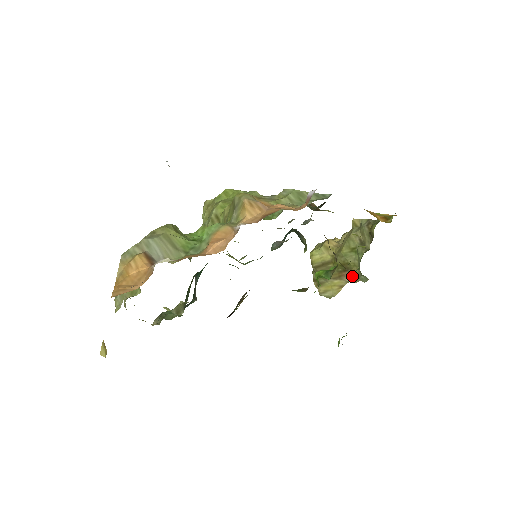
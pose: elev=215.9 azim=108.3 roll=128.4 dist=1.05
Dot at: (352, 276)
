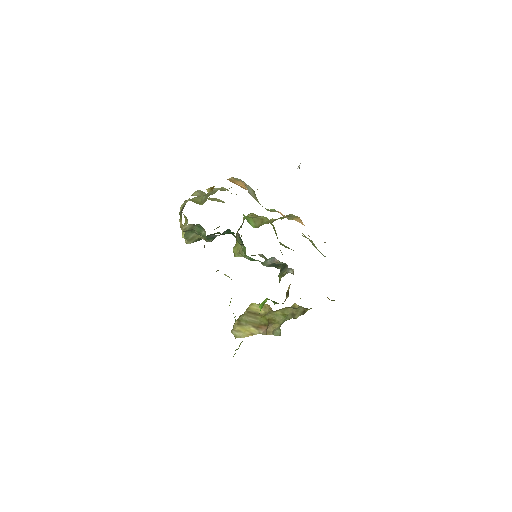
Dot at: (269, 329)
